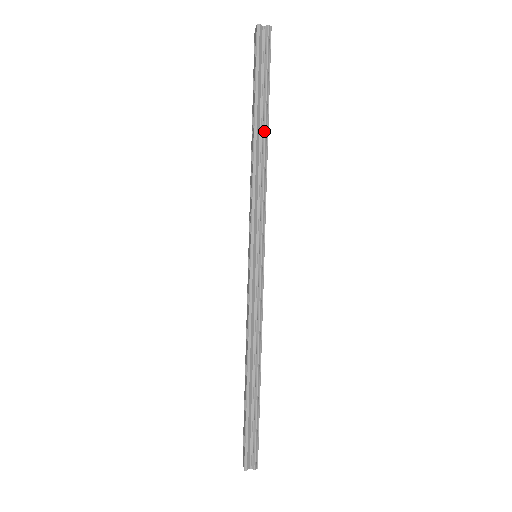
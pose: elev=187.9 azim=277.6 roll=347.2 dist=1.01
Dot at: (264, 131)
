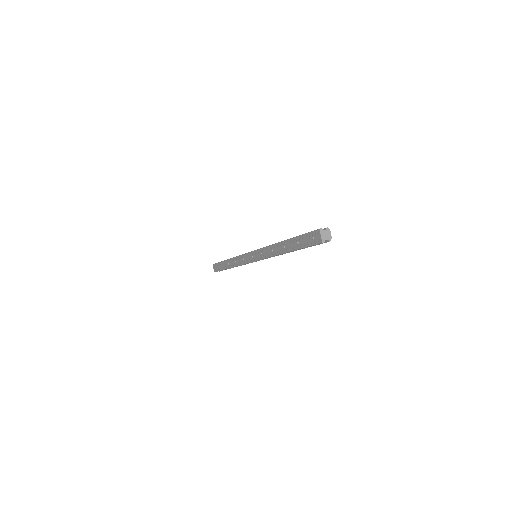
Dot at: occluded
